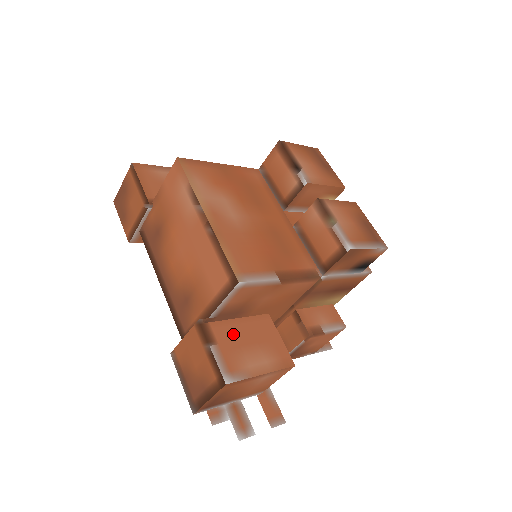
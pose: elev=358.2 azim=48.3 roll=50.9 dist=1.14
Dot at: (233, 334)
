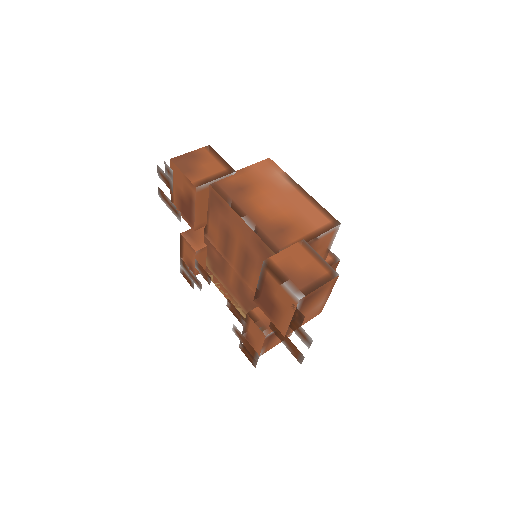
Dot at: occluded
